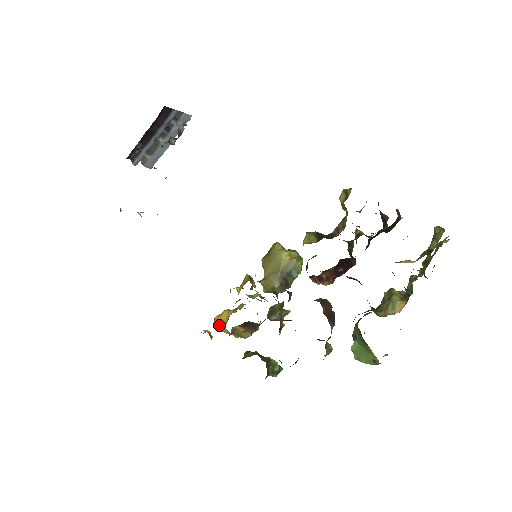
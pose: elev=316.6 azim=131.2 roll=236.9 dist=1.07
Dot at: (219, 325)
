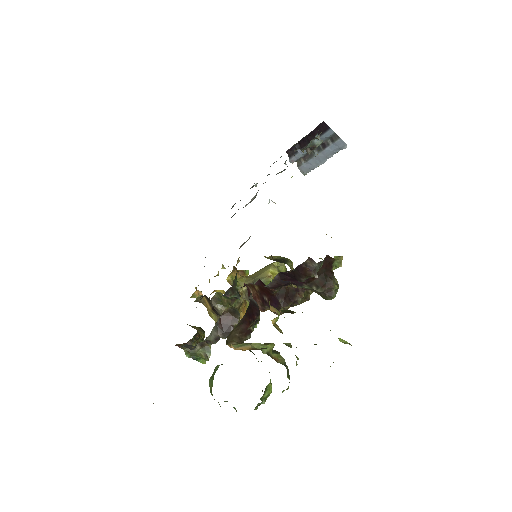
Dot at: occluded
